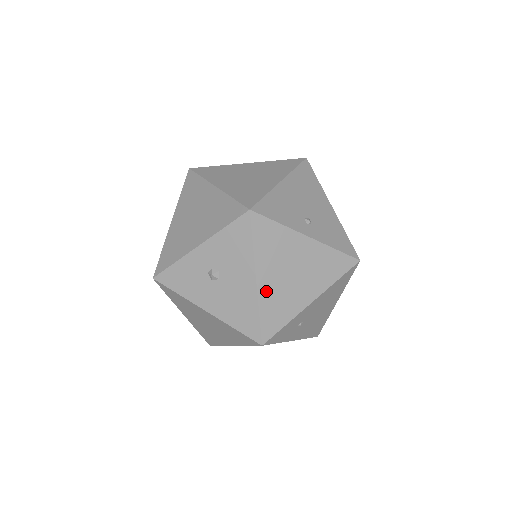
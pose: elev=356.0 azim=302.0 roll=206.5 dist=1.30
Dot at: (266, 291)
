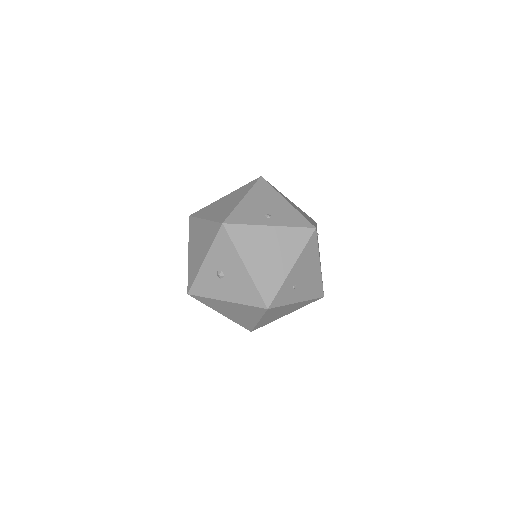
Dot at: (255, 272)
